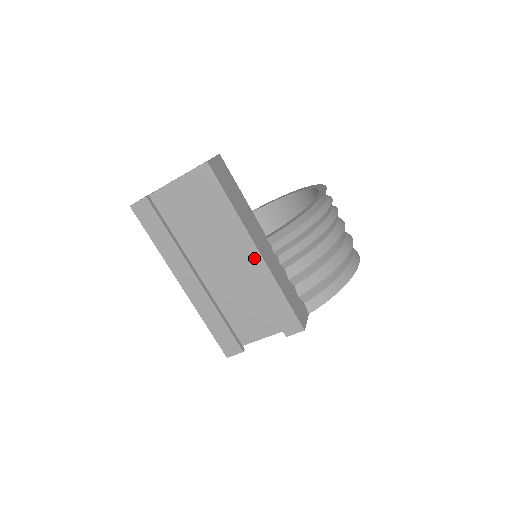
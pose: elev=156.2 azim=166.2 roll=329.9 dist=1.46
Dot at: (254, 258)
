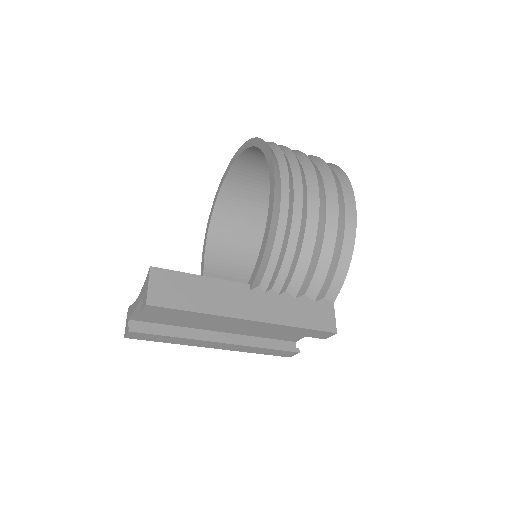
Dot at: (251, 324)
